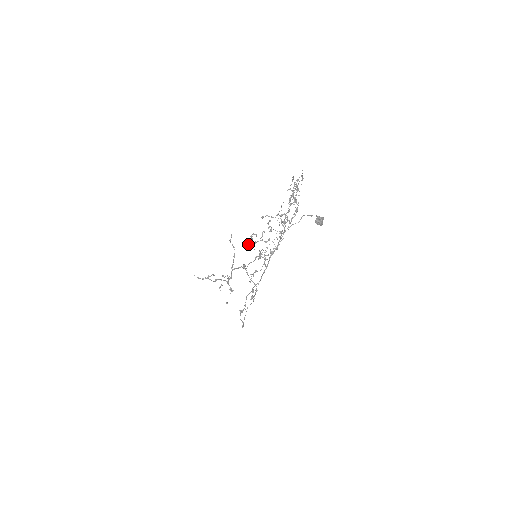
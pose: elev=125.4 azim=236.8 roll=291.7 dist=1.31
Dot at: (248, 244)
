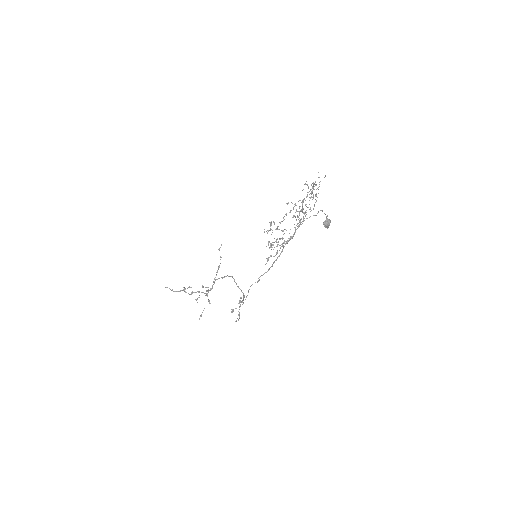
Dot at: occluded
